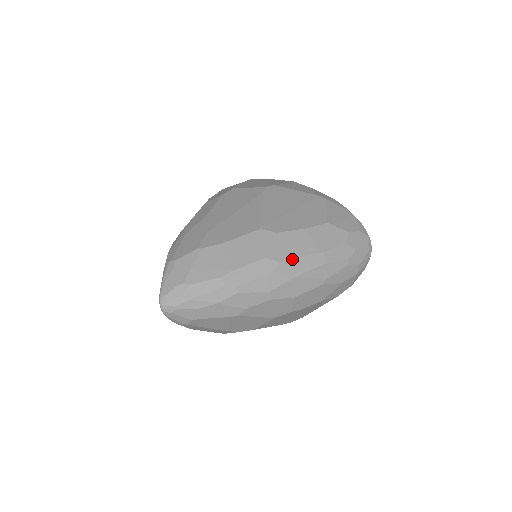
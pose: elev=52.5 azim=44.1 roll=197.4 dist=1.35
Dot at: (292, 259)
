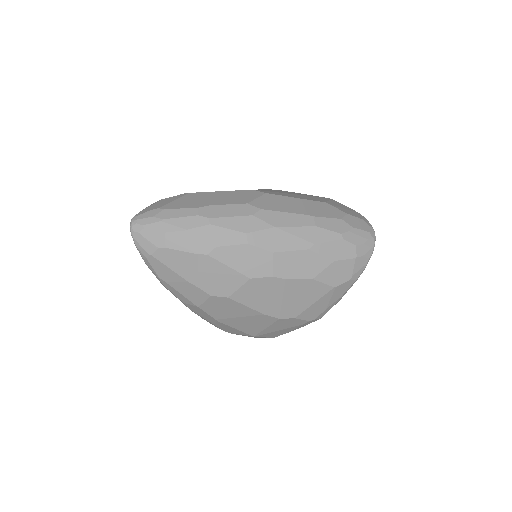
Dot at: (276, 211)
